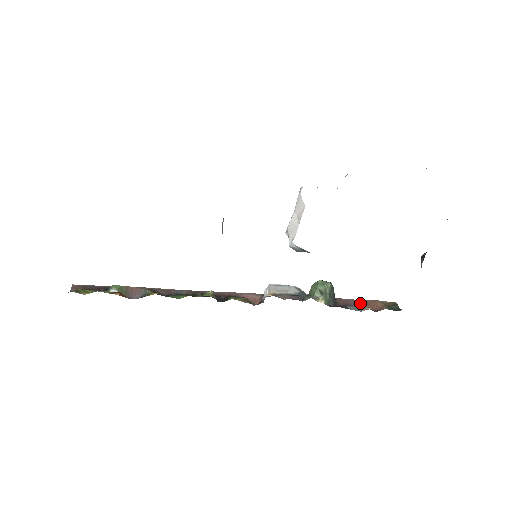
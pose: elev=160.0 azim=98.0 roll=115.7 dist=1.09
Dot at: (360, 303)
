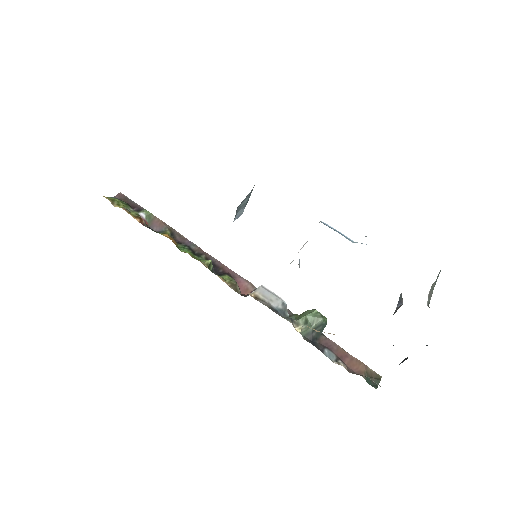
Dot at: (343, 354)
